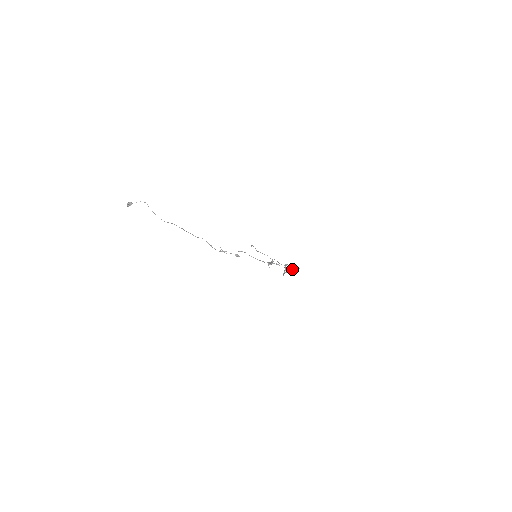
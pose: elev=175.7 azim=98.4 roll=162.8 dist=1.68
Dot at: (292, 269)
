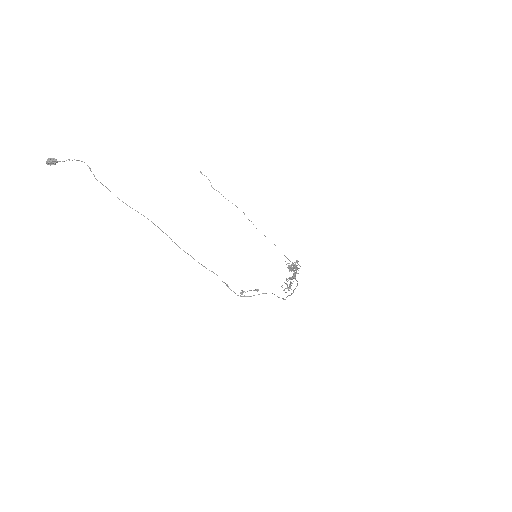
Dot at: (292, 265)
